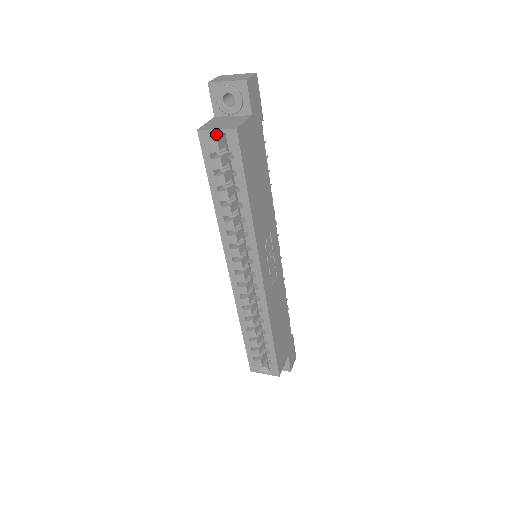
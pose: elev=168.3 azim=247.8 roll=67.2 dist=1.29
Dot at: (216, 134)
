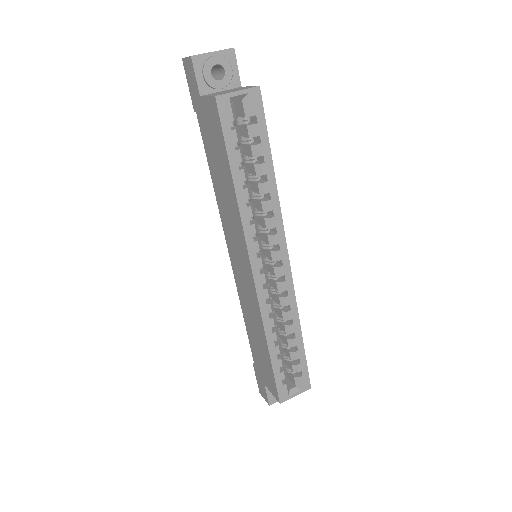
Dot at: (235, 98)
